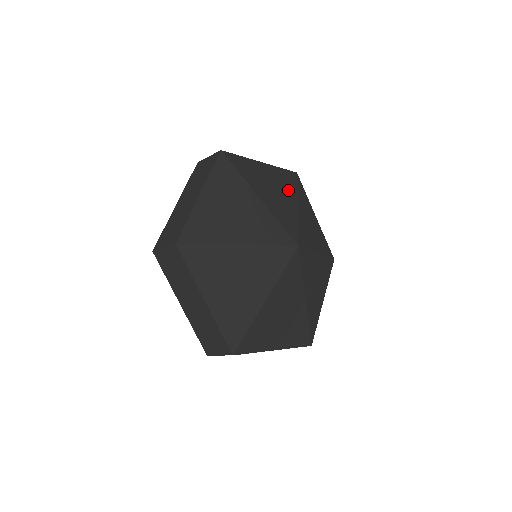
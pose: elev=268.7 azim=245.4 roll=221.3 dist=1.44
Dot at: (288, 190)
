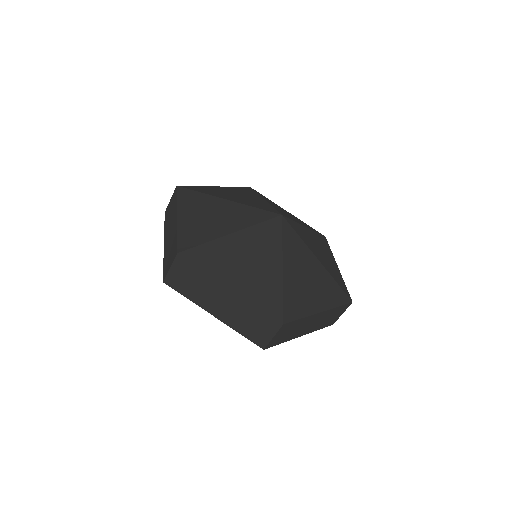
Dot at: (249, 194)
